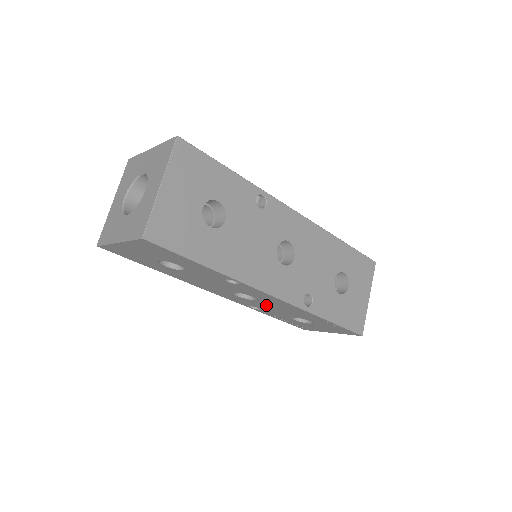
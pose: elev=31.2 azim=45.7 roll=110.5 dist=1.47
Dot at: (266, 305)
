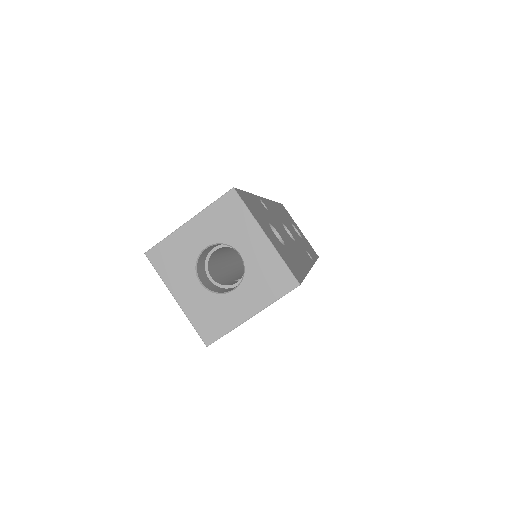
Dot at: occluded
